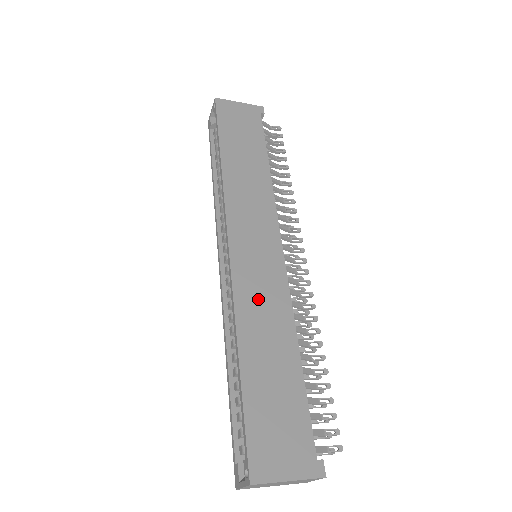
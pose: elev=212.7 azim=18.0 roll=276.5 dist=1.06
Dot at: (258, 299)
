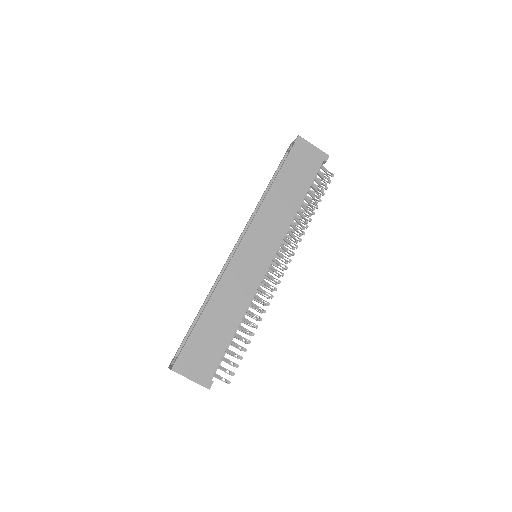
Dot at: (236, 284)
